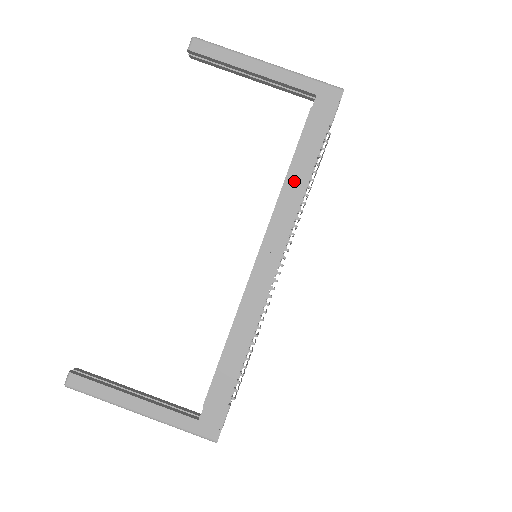
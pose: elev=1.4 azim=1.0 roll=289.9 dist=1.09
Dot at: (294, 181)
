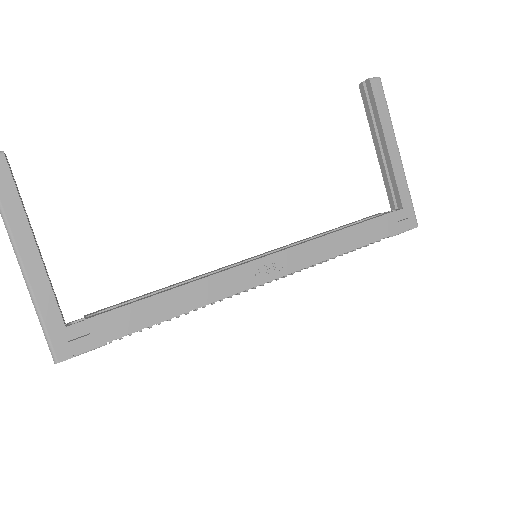
Dot at: (339, 240)
